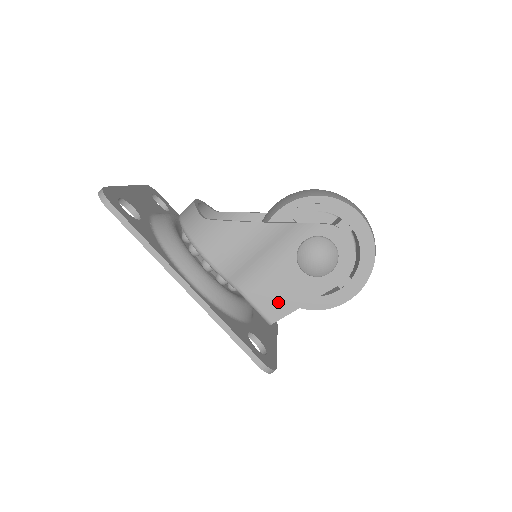
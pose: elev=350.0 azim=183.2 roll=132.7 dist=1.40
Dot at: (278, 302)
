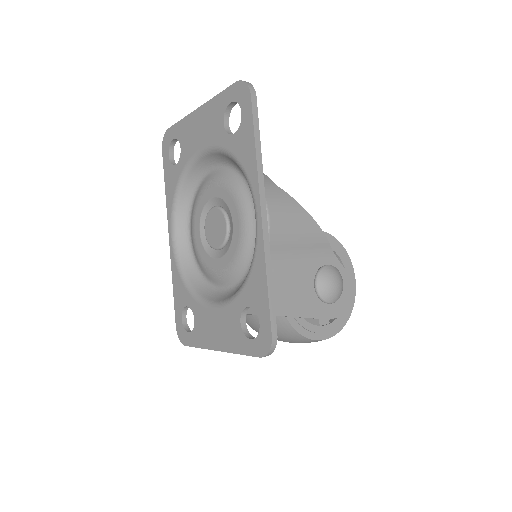
Dot at: (284, 299)
